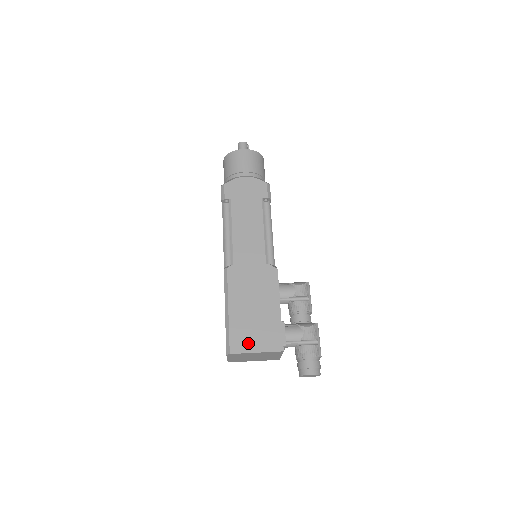
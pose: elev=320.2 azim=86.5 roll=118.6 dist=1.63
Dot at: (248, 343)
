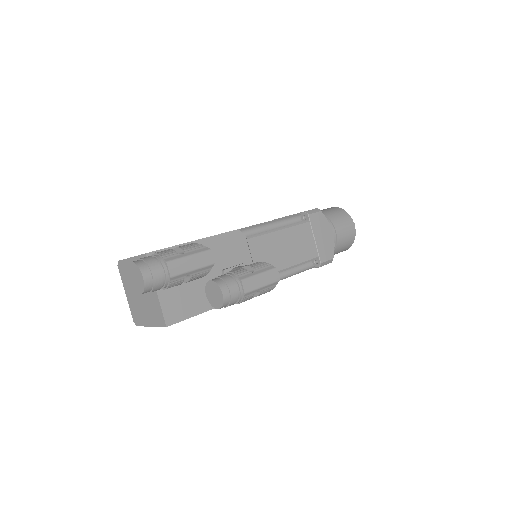
Dot at: occluded
